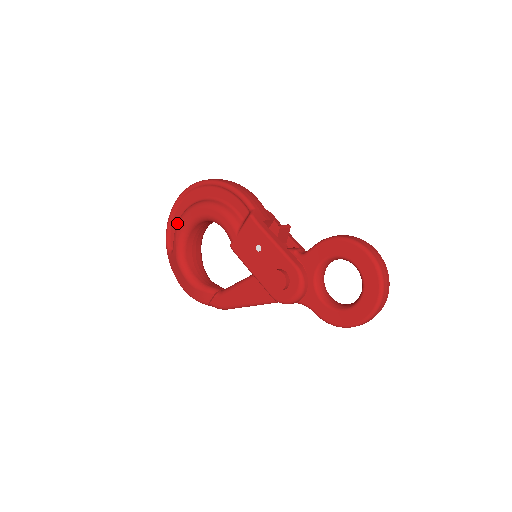
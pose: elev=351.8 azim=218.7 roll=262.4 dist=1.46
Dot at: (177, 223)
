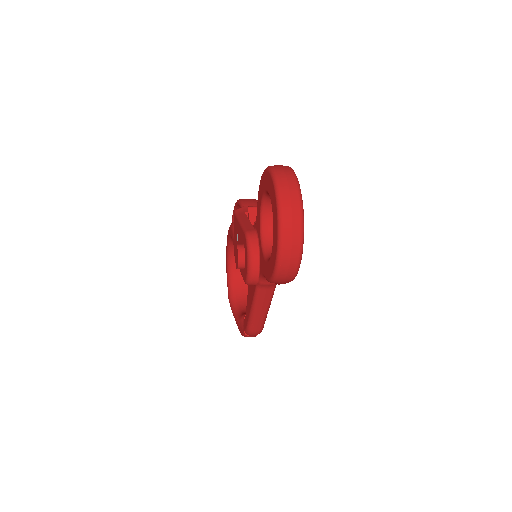
Dot at: occluded
